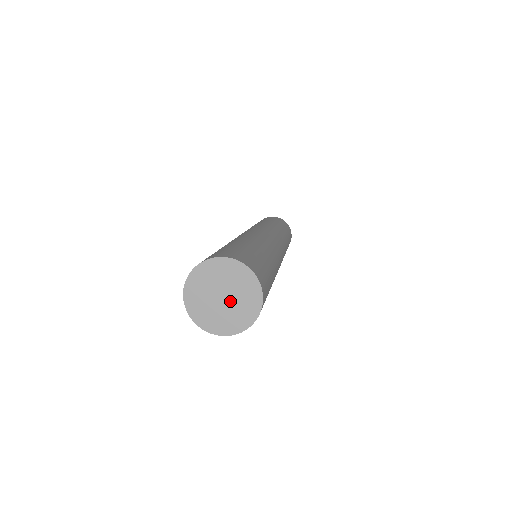
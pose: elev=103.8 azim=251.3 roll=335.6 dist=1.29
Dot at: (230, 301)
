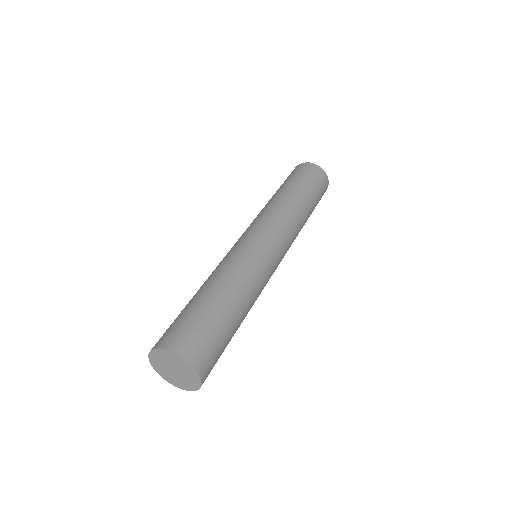
Dot at: (180, 374)
